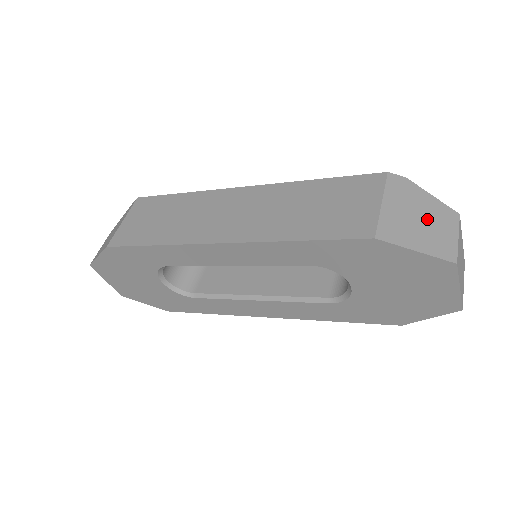
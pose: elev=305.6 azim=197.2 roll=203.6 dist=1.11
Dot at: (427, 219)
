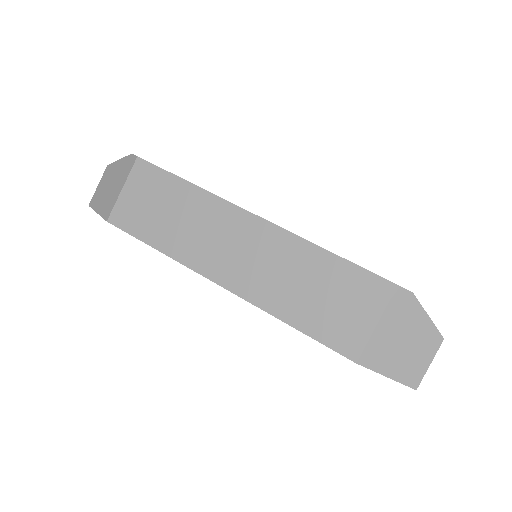
Dot at: (412, 344)
